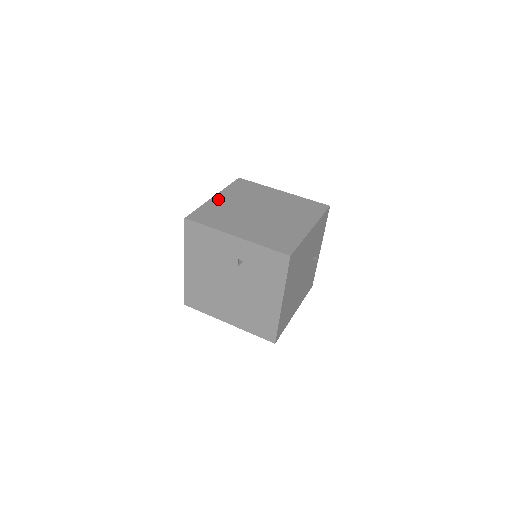
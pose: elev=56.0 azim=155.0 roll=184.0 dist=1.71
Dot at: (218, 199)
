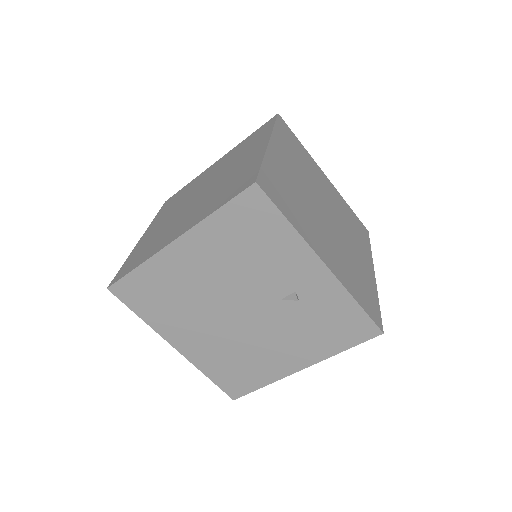
Dot at: (276, 153)
